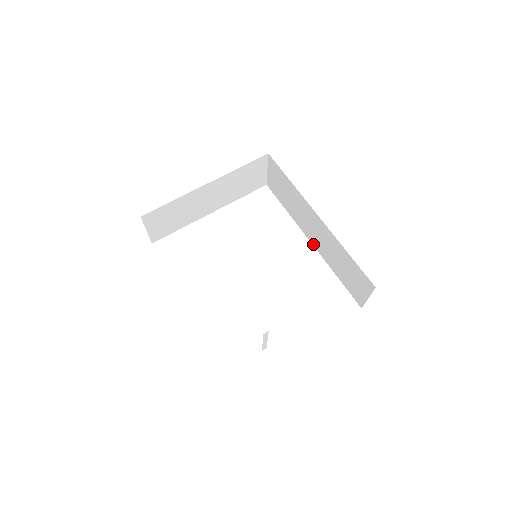
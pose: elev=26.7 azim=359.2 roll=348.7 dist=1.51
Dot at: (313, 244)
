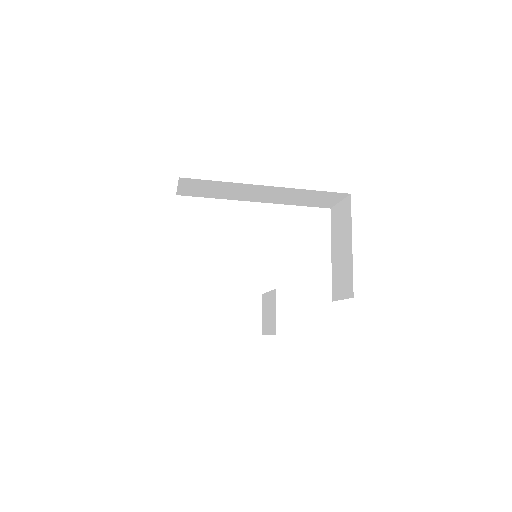
Dot at: occluded
